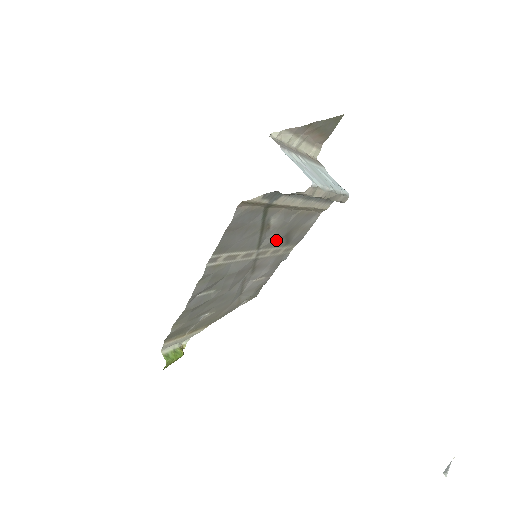
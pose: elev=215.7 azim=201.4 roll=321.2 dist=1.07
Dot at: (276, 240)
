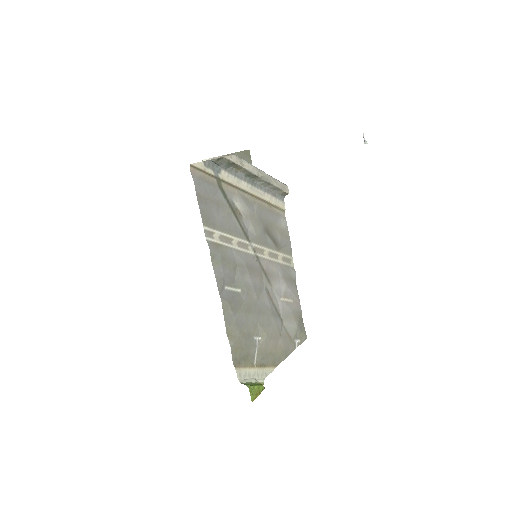
Dot at: (260, 236)
